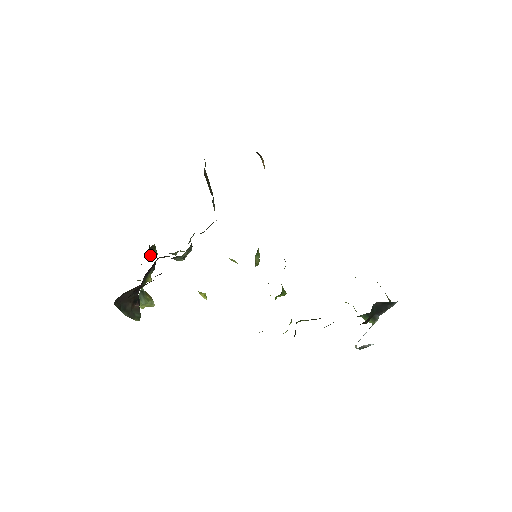
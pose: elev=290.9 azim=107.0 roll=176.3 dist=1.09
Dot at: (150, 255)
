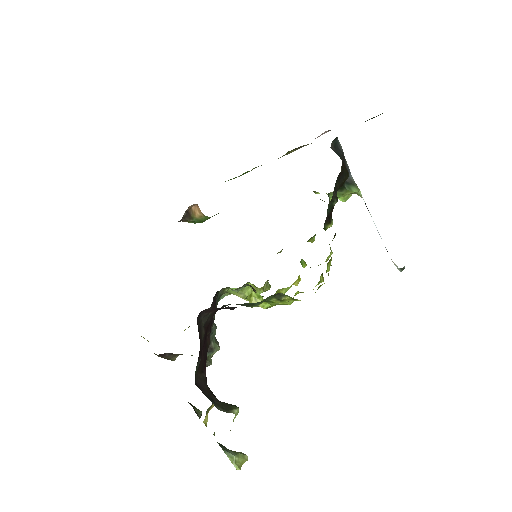
Dot at: (195, 412)
